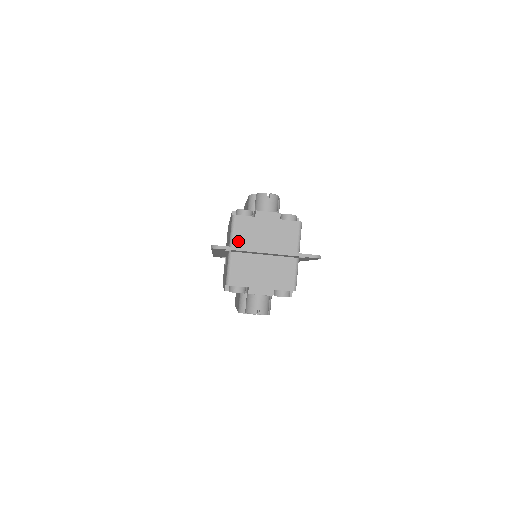
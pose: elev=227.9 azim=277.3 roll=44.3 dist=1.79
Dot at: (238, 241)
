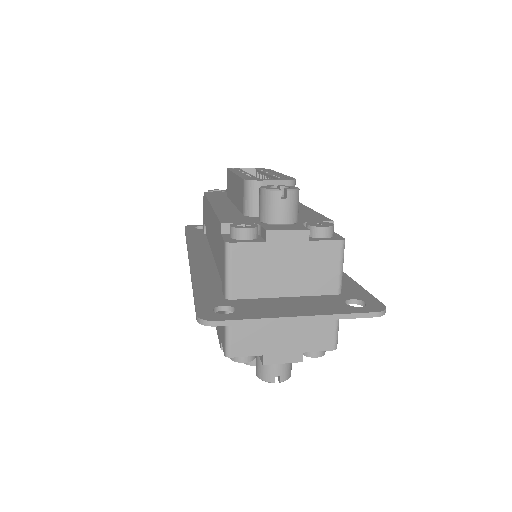
Dot at: (239, 286)
